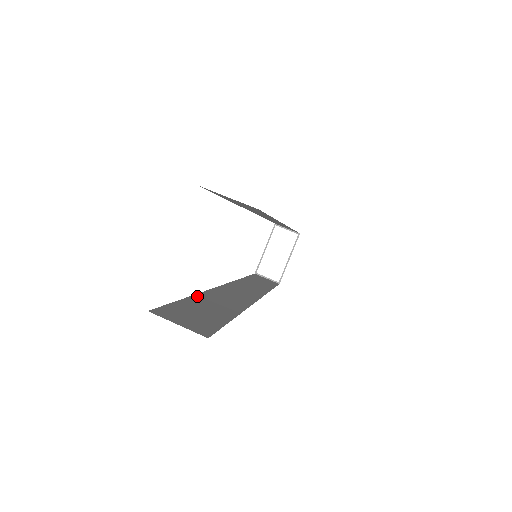
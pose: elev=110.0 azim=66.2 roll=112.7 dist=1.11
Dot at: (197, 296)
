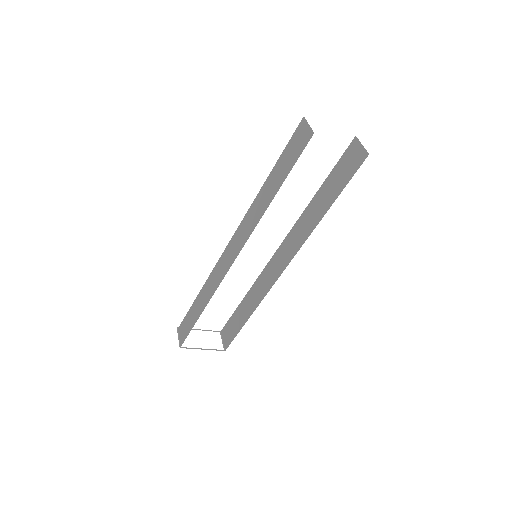
Dot at: occluded
